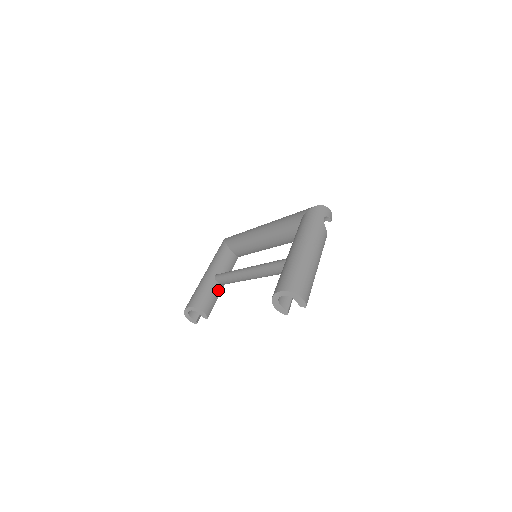
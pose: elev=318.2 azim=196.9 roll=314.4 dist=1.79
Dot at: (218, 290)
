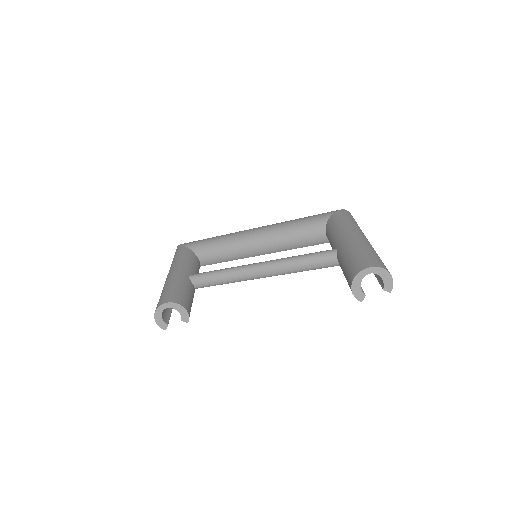
Dot at: (193, 293)
